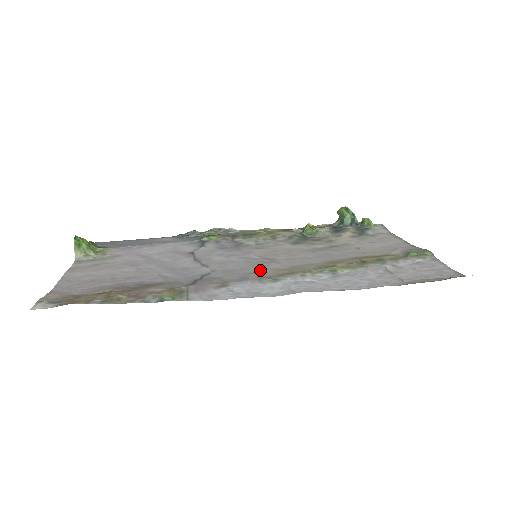
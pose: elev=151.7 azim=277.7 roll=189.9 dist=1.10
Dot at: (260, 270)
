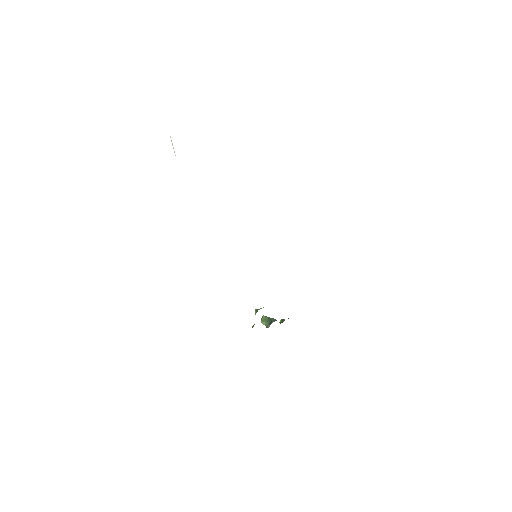
Dot at: occluded
